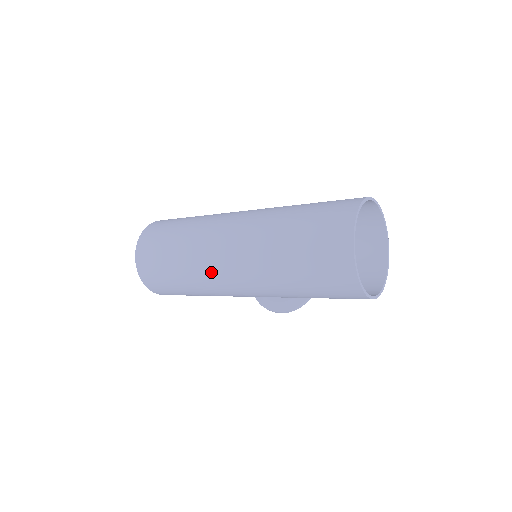
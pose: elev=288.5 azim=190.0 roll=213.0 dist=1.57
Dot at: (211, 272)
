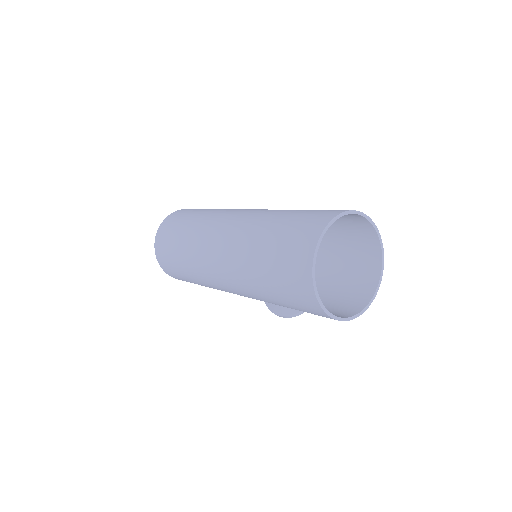
Dot at: (204, 266)
